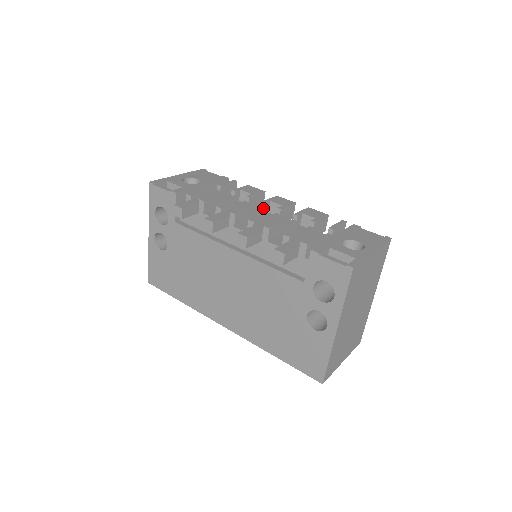
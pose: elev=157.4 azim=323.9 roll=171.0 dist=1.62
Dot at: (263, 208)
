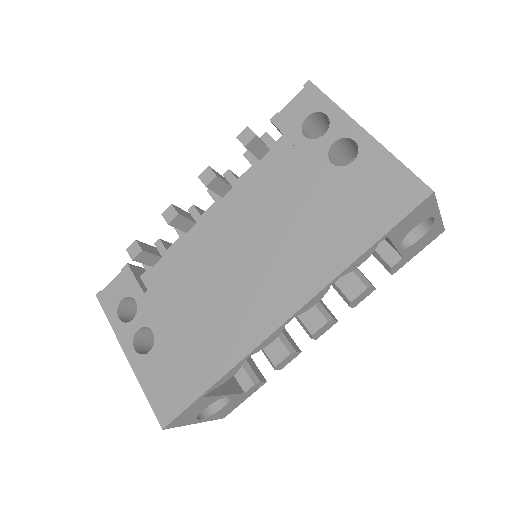
Dot at: occluded
